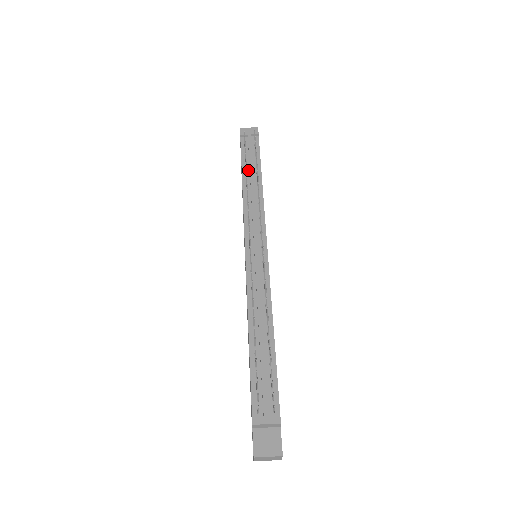
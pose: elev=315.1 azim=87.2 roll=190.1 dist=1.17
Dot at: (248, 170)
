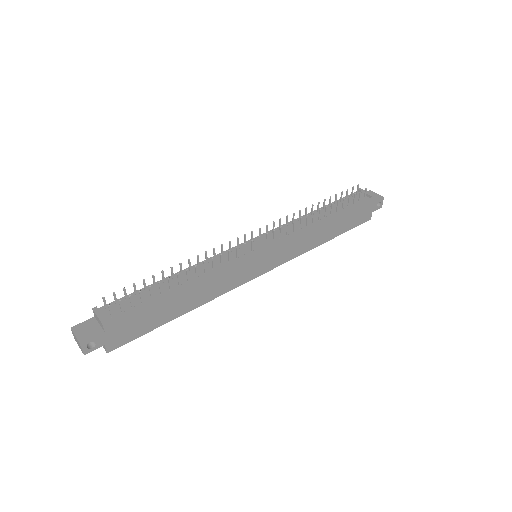
Dot at: (328, 209)
